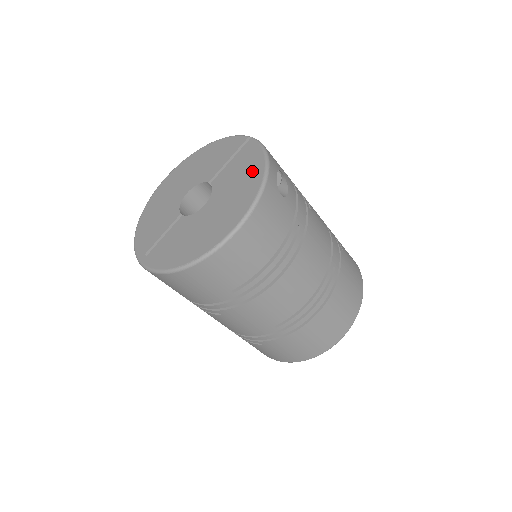
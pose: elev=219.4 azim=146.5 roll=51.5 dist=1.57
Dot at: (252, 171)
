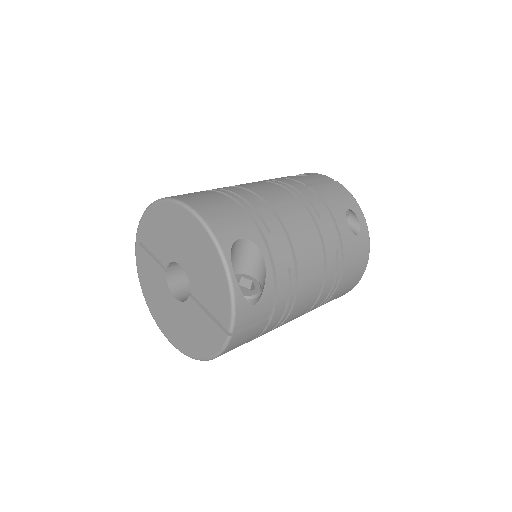
Dot at: (200, 346)
